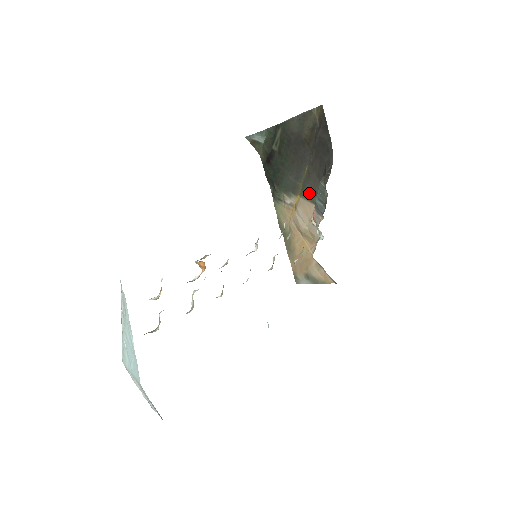
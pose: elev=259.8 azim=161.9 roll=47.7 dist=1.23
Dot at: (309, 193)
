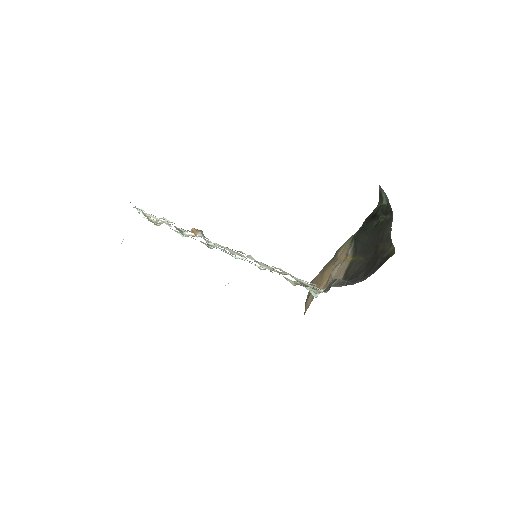
Dot at: (348, 269)
